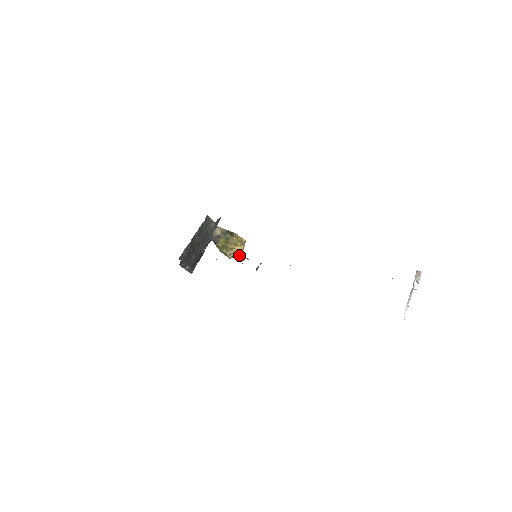
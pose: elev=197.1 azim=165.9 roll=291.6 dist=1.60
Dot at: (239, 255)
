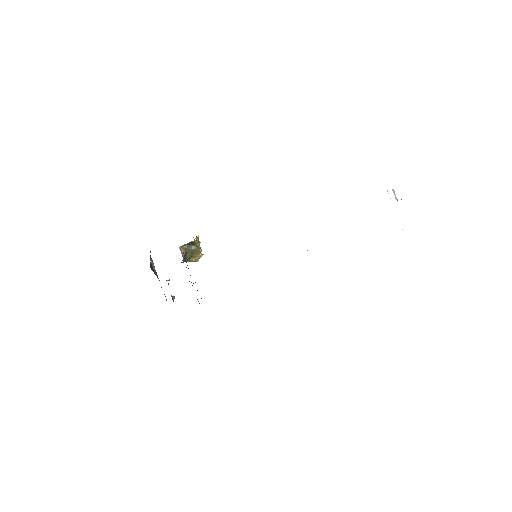
Dot at: occluded
